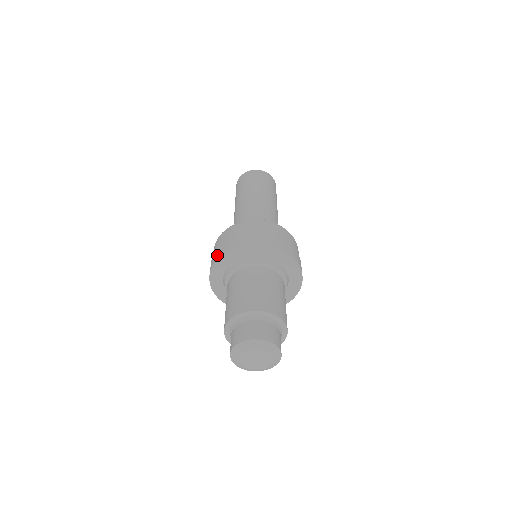
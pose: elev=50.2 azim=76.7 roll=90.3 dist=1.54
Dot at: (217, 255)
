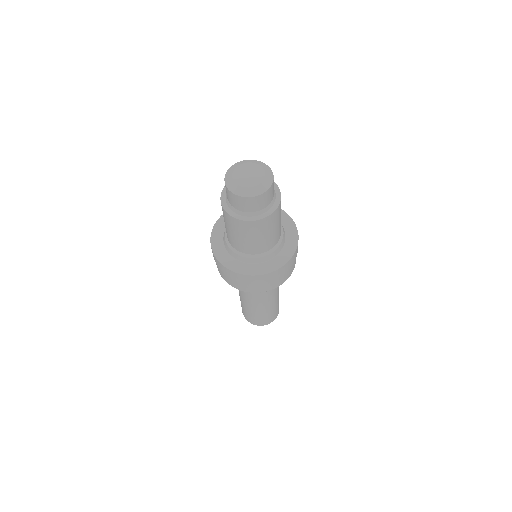
Dot at: occluded
